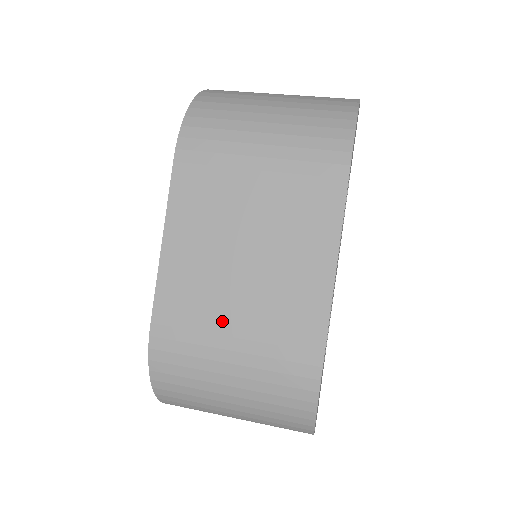
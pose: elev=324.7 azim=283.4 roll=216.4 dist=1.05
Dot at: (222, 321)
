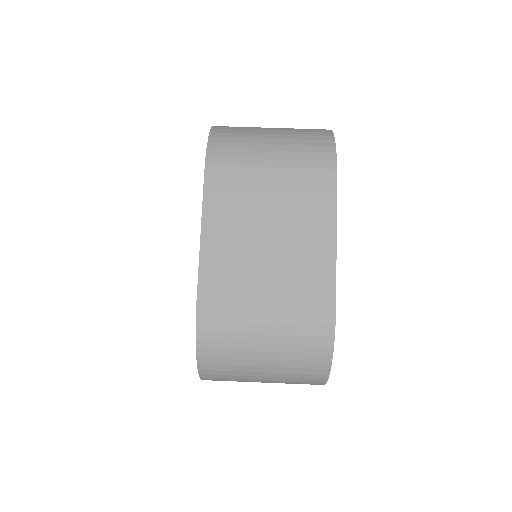
Dot at: (255, 291)
